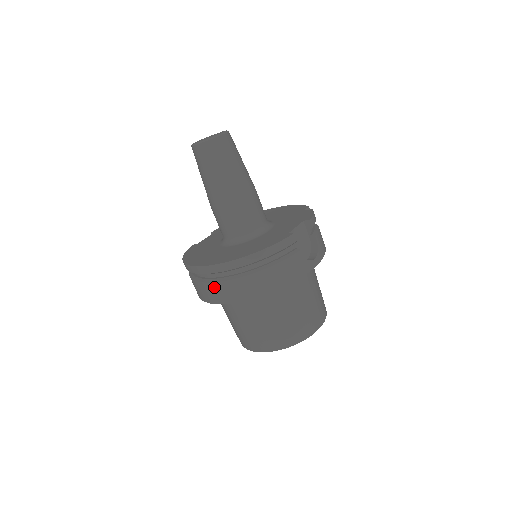
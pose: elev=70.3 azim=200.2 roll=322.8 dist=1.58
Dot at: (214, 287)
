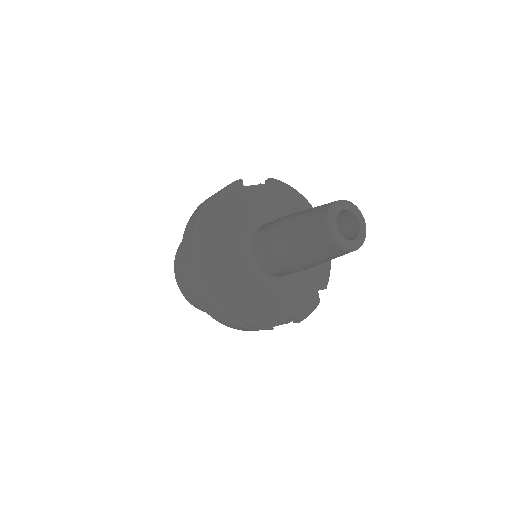
Dot at: (192, 269)
